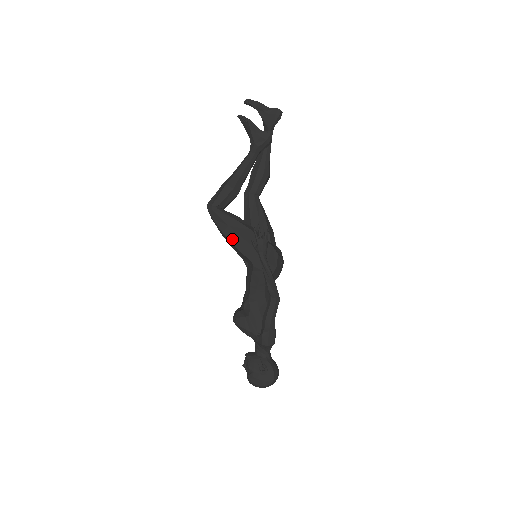
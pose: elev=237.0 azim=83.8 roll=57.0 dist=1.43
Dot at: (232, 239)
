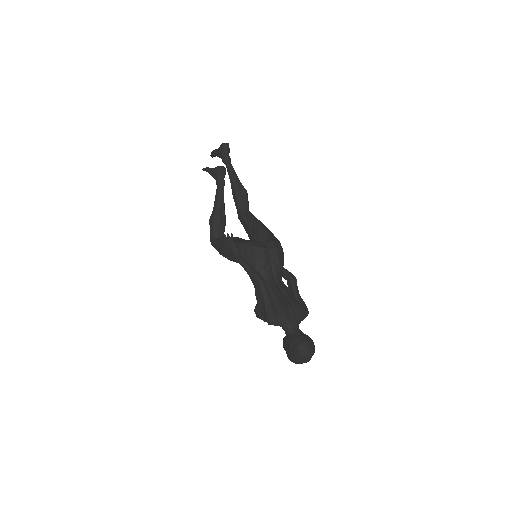
Dot at: (225, 255)
